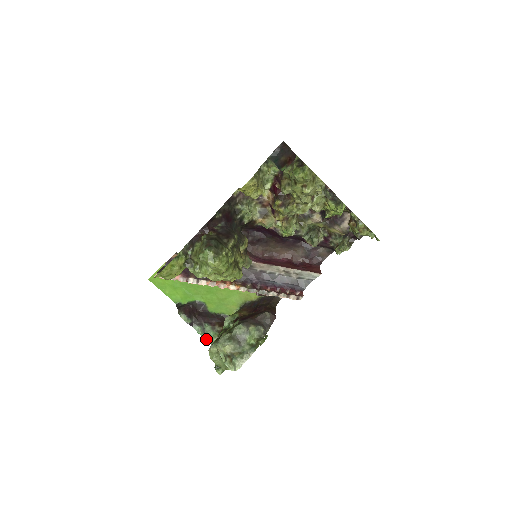
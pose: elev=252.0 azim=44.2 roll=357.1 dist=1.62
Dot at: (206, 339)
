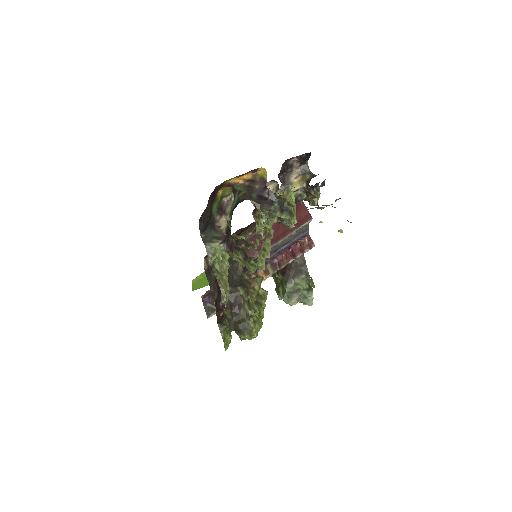
Dot at: occluded
